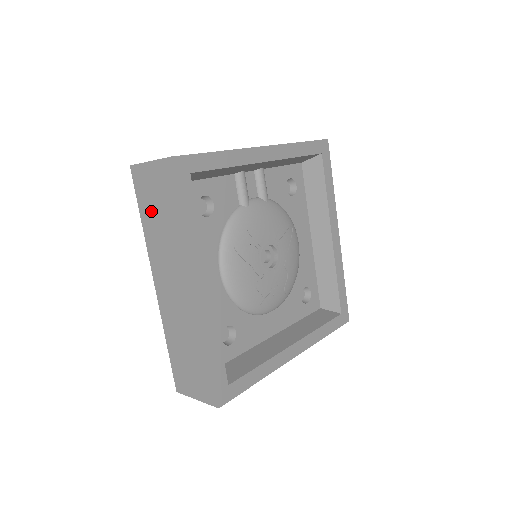
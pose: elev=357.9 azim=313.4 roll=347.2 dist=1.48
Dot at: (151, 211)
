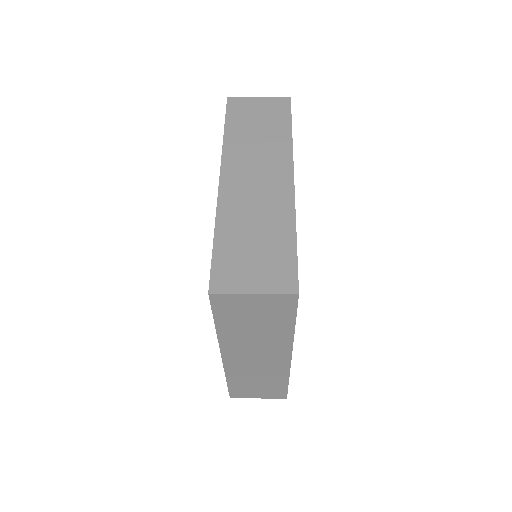
Dot at: (239, 322)
